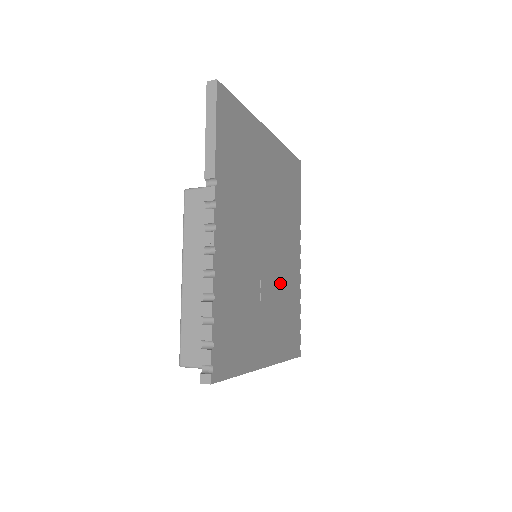
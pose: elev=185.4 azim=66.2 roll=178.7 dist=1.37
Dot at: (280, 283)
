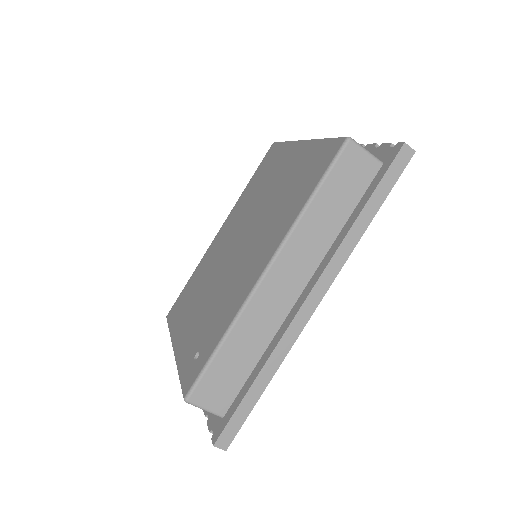
Dot at: occluded
